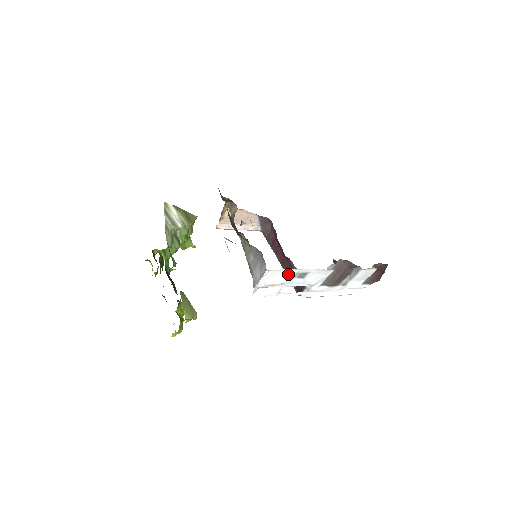
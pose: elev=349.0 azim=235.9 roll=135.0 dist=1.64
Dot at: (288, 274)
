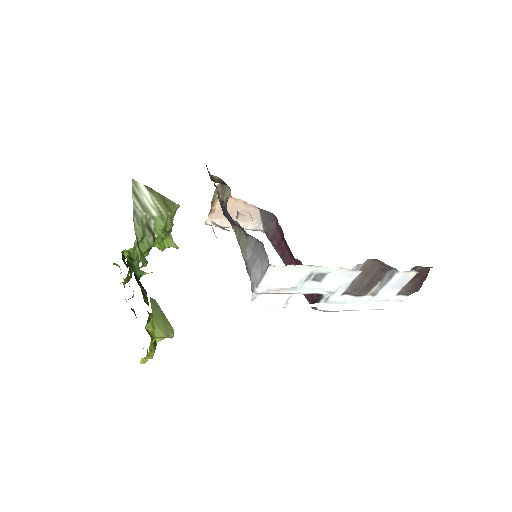
Dot at: (299, 274)
